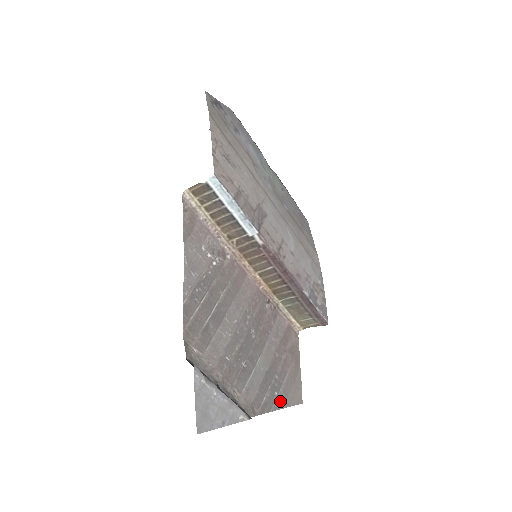
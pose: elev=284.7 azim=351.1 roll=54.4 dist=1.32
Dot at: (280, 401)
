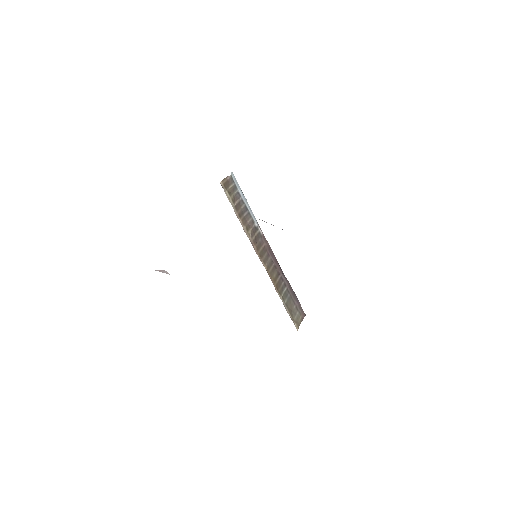
Dot at: occluded
